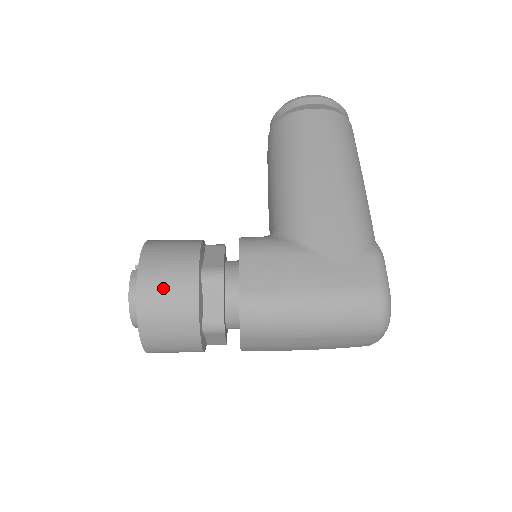
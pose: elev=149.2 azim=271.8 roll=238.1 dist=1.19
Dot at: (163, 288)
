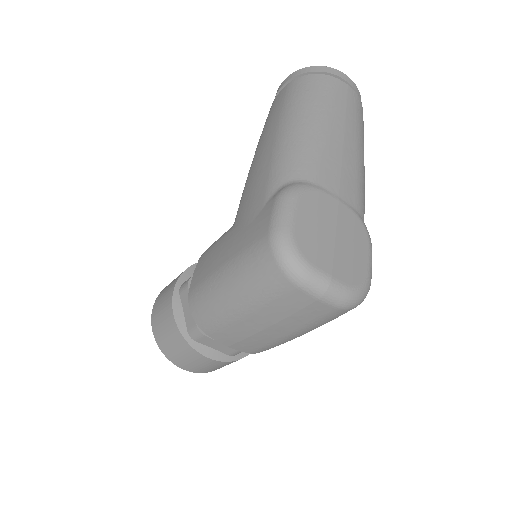
Dot at: (160, 310)
